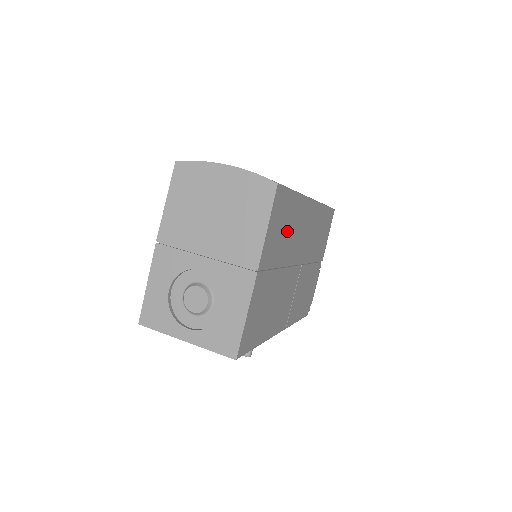
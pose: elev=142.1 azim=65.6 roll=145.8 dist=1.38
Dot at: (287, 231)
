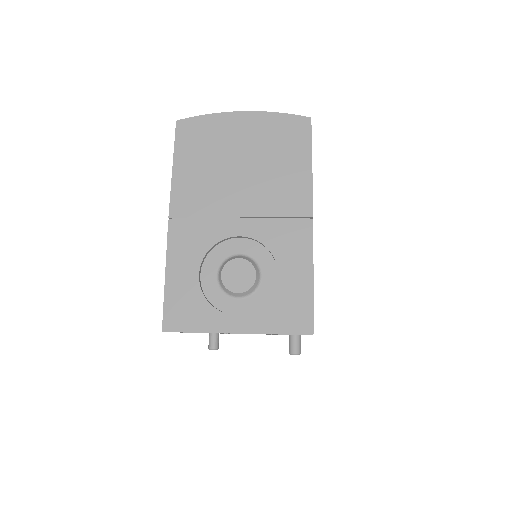
Dot at: occluded
